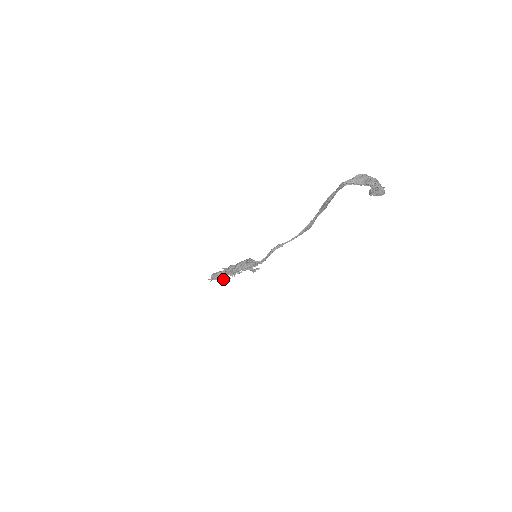
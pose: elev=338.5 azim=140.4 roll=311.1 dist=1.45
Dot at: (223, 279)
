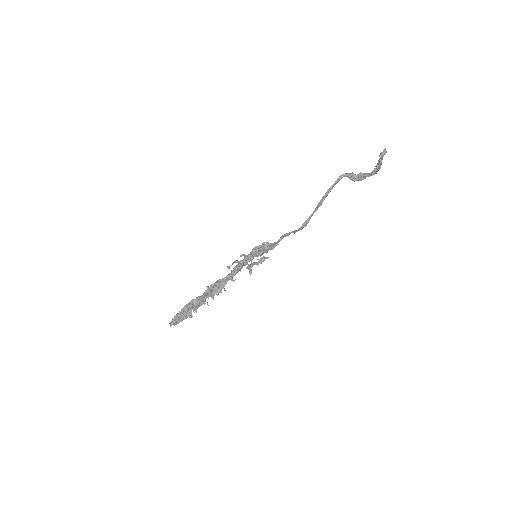
Dot at: occluded
